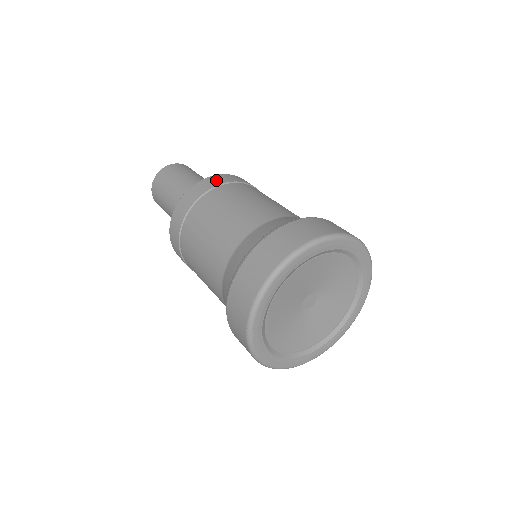
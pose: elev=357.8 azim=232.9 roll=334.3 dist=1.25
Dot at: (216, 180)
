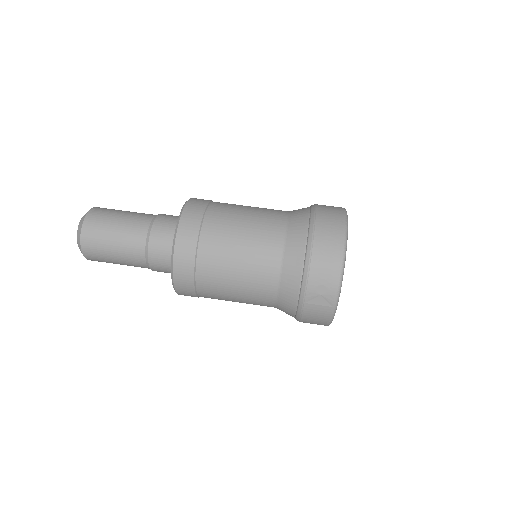
Dot at: occluded
